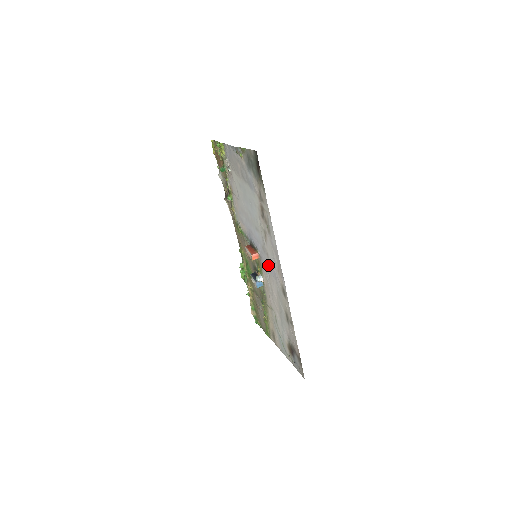
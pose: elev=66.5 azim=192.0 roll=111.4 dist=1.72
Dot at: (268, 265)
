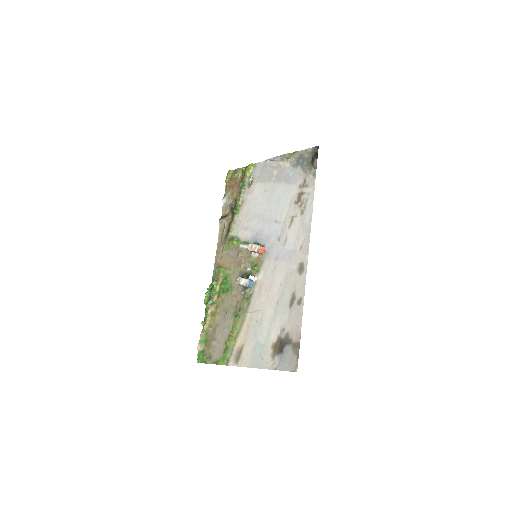
Dot at: (280, 252)
